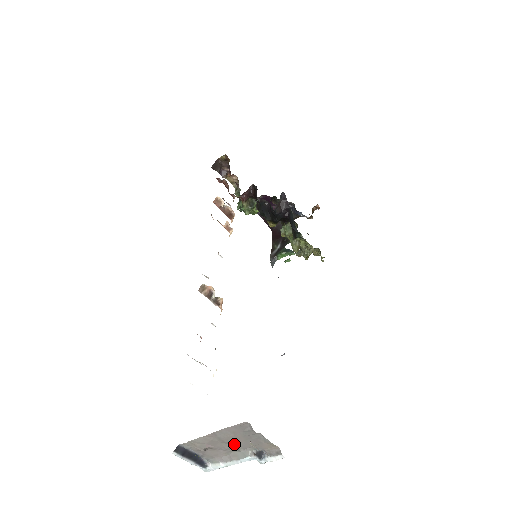
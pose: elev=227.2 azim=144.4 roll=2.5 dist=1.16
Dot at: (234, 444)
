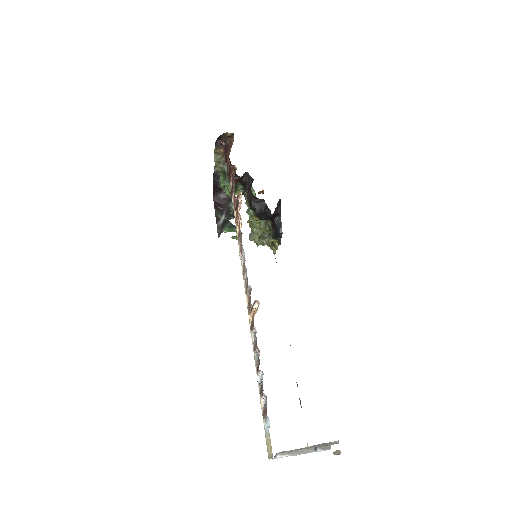
Dot at: (311, 447)
